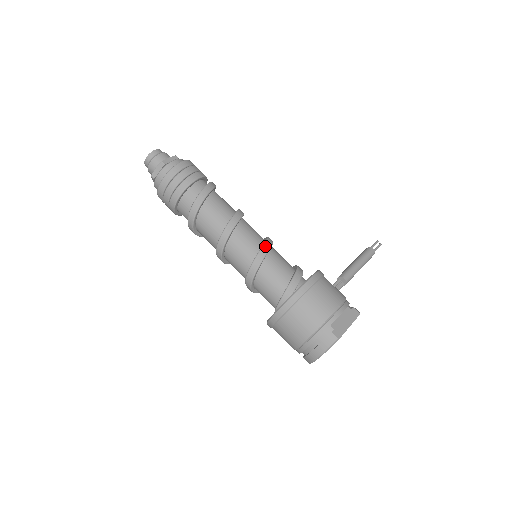
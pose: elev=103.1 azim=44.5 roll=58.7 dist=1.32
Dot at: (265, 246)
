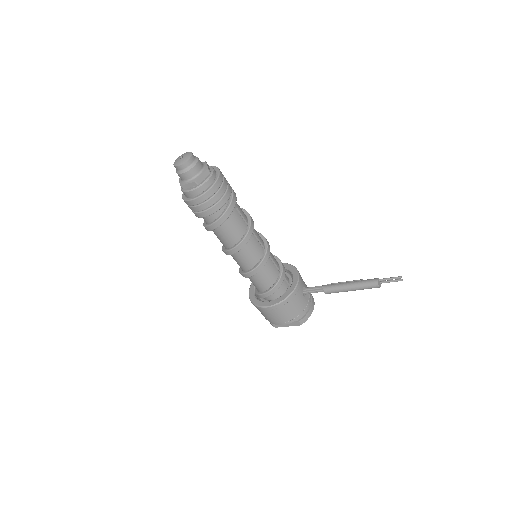
Dot at: (249, 274)
